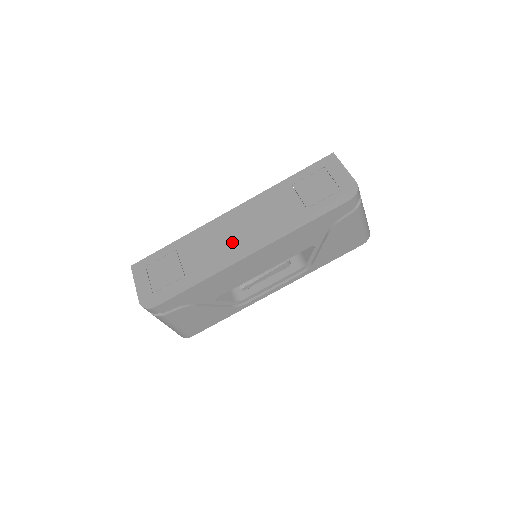
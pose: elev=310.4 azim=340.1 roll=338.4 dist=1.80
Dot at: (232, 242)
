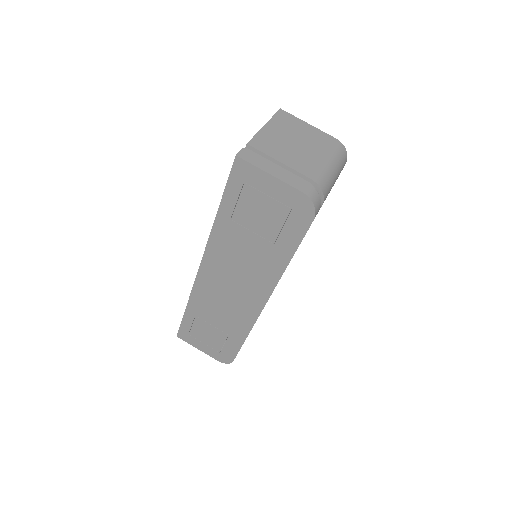
Dot at: (236, 298)
